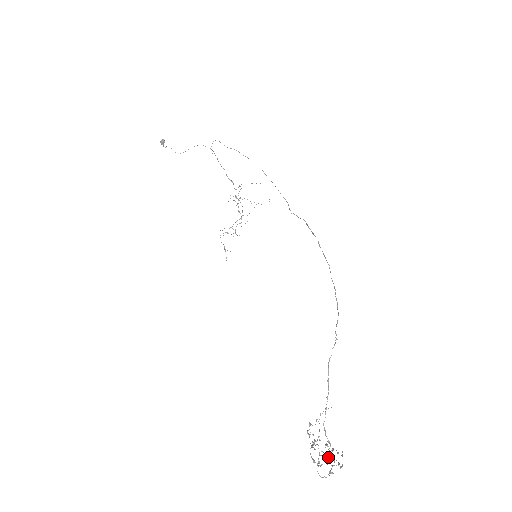
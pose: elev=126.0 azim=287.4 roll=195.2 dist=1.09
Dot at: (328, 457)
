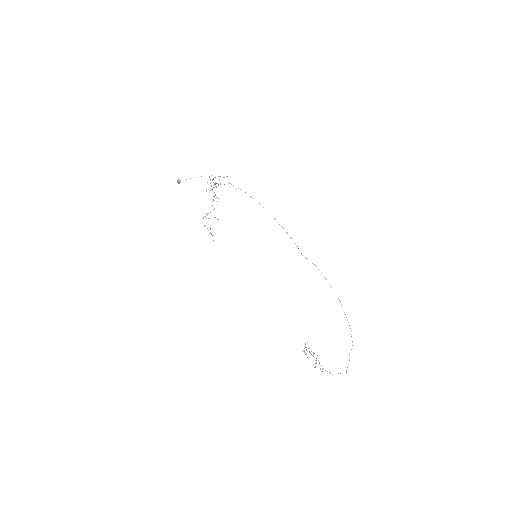
Dot at: occluded
